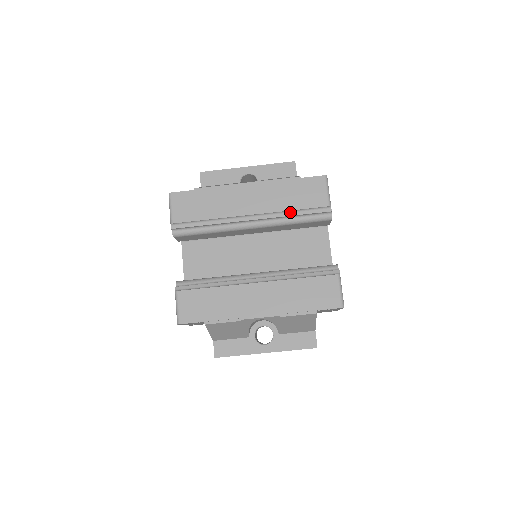
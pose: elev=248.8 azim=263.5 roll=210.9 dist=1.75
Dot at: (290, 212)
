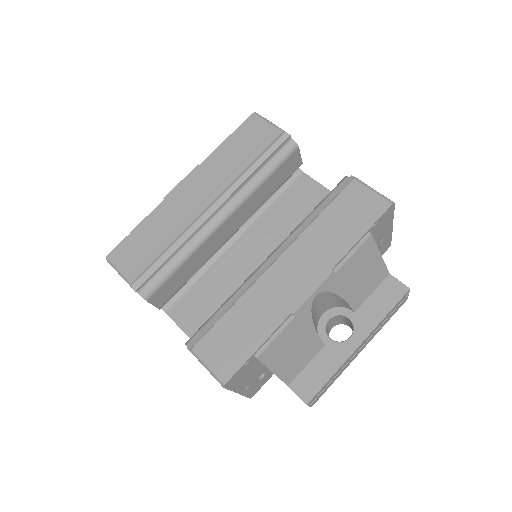
Dot at: (249, 170)
